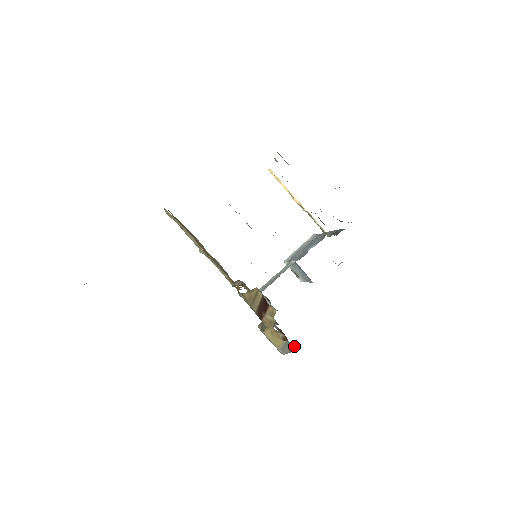
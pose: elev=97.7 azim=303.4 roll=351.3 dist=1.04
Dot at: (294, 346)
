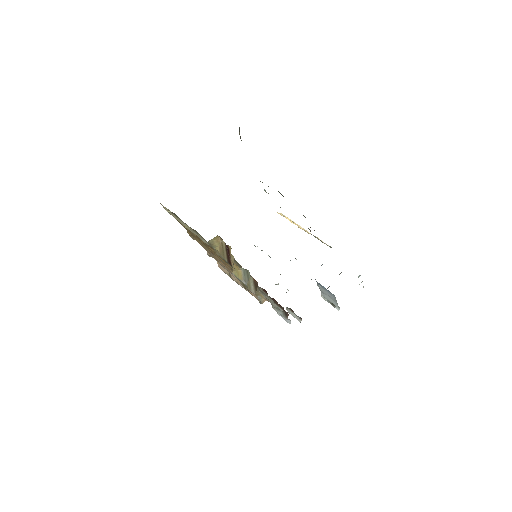
Dot at: (248, 270)
